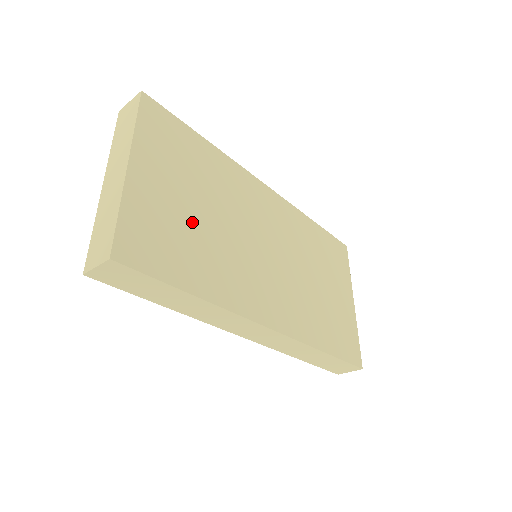
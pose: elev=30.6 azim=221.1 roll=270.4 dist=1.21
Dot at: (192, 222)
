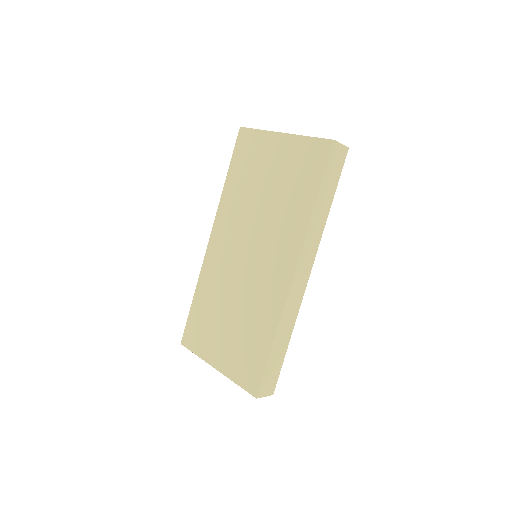
Dot at: occluded
